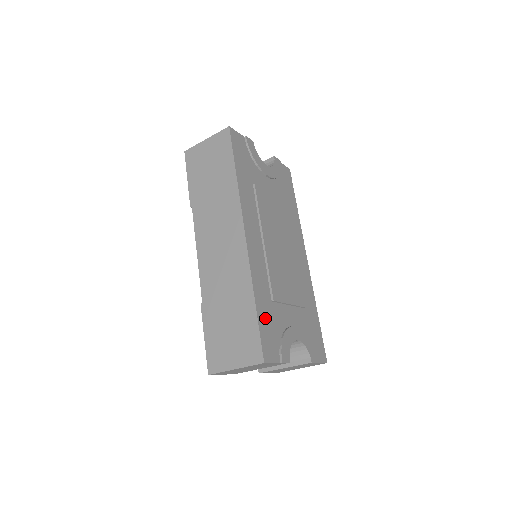
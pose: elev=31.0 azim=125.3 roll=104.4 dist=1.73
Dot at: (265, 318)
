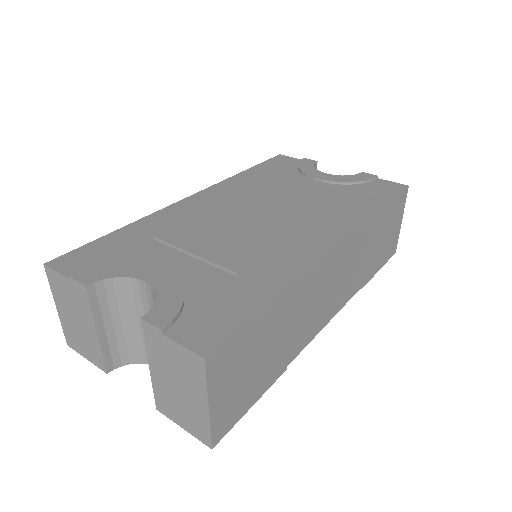
Dot at: (115, 243)
